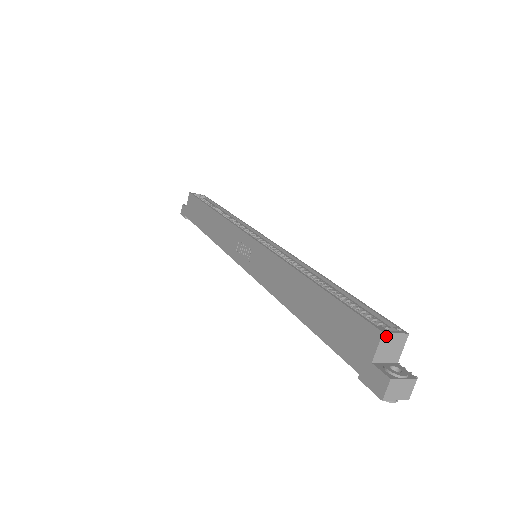
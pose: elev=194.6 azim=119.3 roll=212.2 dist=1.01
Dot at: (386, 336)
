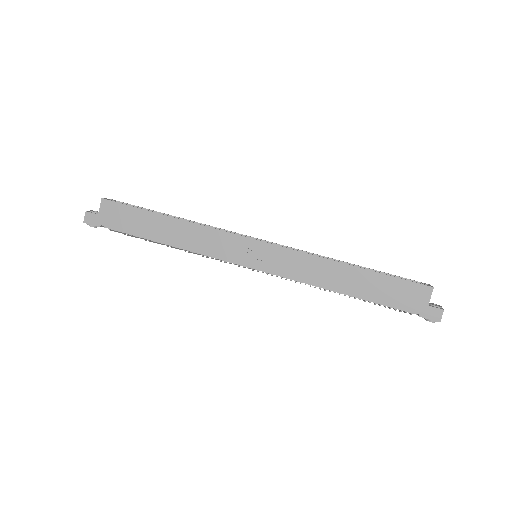
Dot at: (432, 289)
